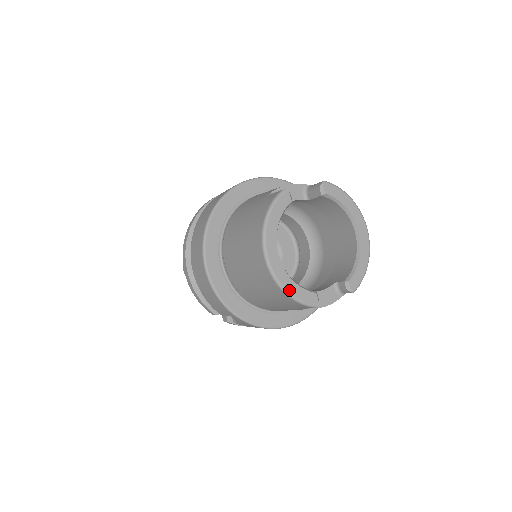
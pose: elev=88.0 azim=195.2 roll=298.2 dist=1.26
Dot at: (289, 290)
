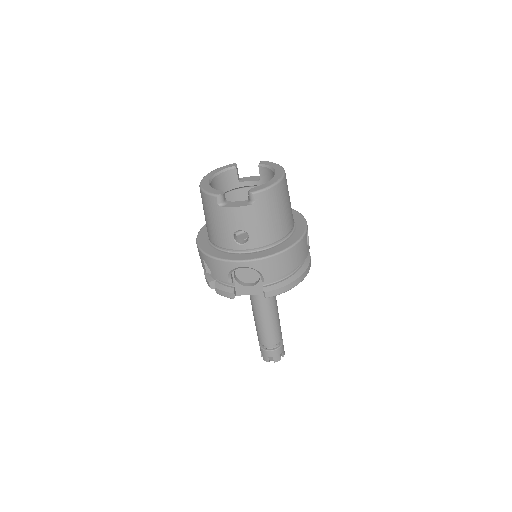
Dot at: (205, 189)
